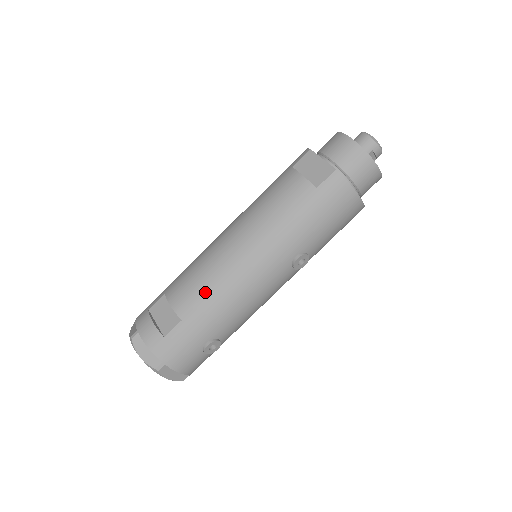
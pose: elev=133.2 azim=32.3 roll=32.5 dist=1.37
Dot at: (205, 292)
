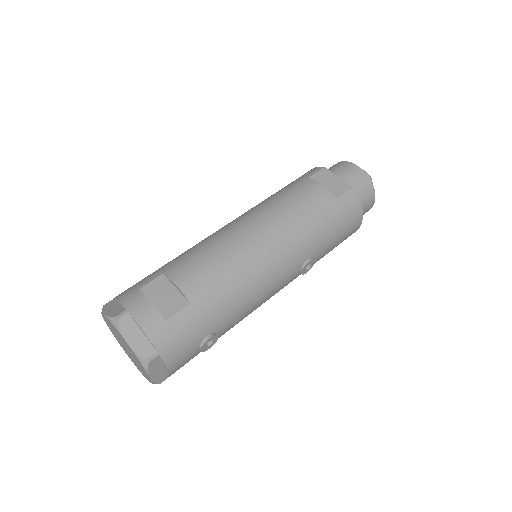
Dot at: (221, 276)
